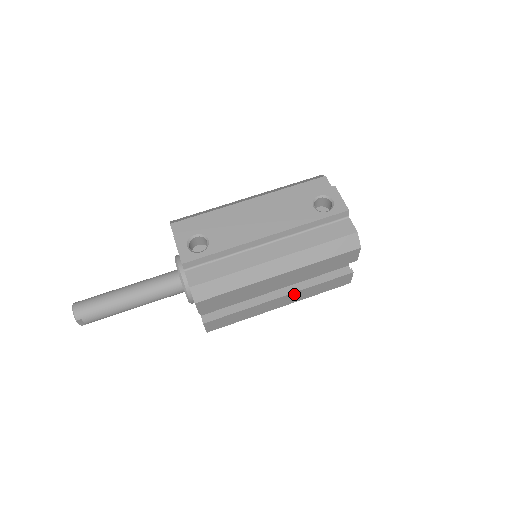
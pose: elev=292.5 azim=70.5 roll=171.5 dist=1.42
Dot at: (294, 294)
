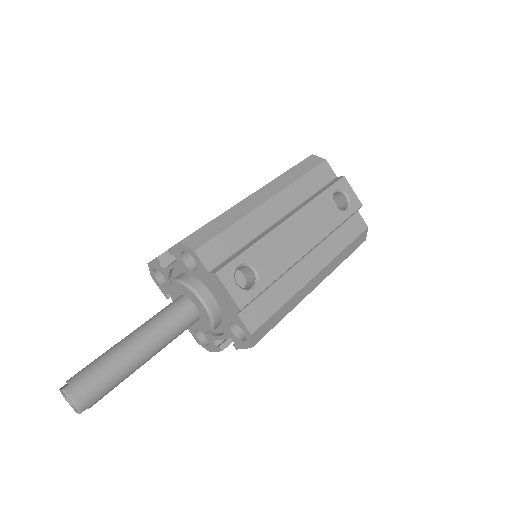
Dot at: occluded
